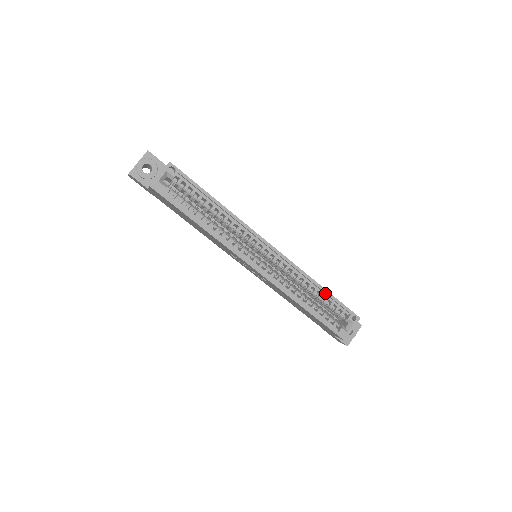
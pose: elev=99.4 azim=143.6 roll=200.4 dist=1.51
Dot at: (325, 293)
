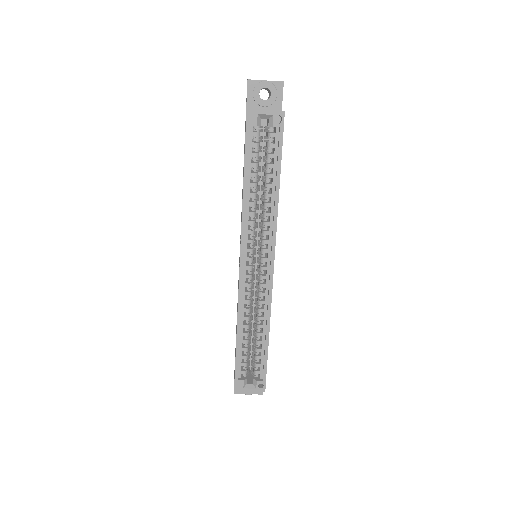
Dot at: (265, 344)
